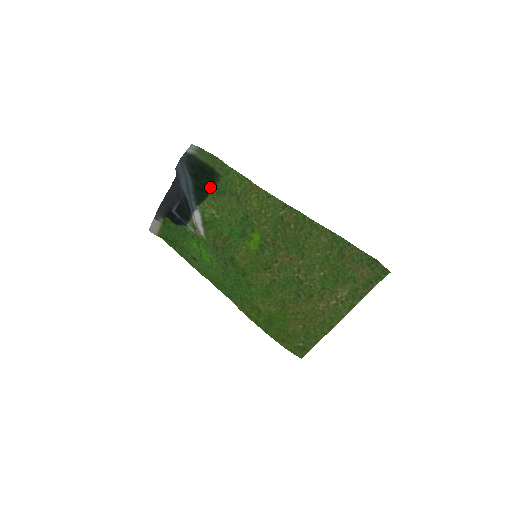
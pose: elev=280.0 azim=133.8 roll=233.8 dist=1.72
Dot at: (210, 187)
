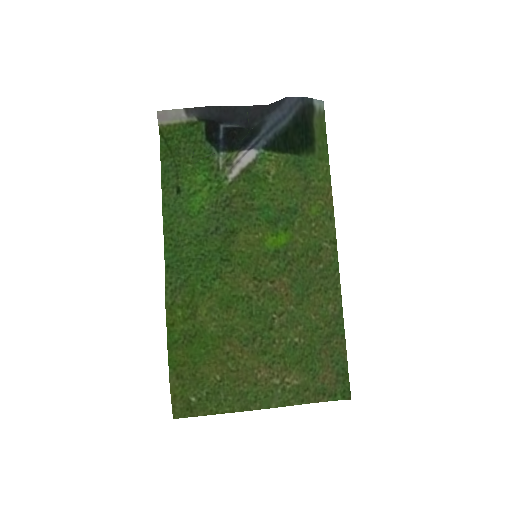
Dot at: (294, 149)
